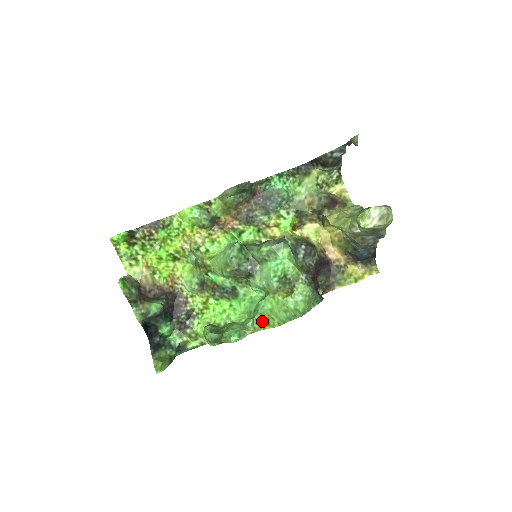
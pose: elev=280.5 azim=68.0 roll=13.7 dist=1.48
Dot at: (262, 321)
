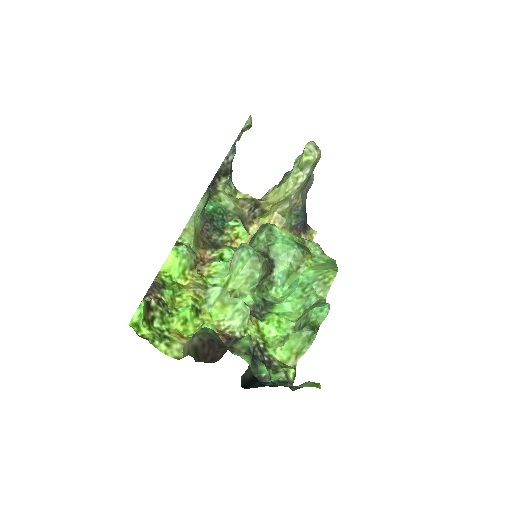
Dot at: (322, 284)
